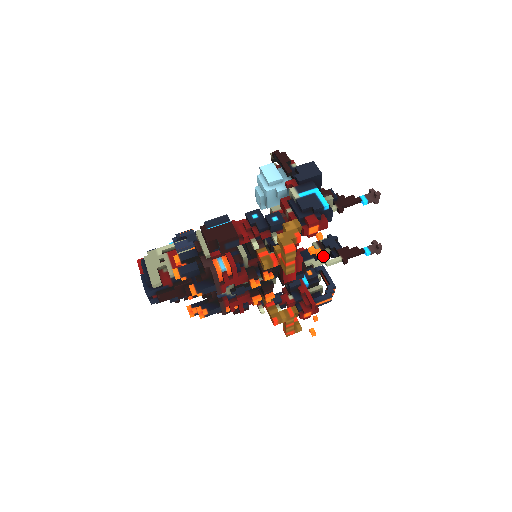
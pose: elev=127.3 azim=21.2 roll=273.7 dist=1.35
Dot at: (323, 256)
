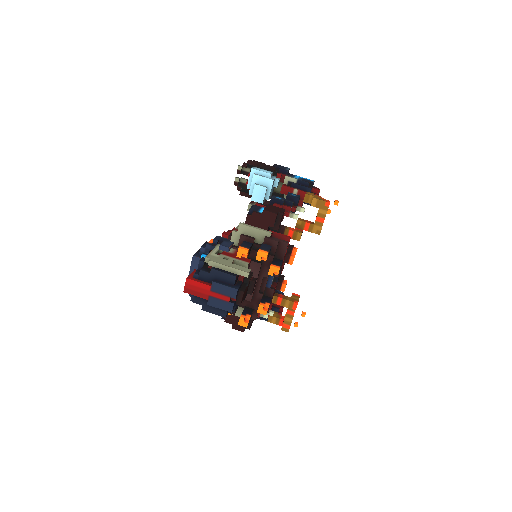
Dot at: occluded
